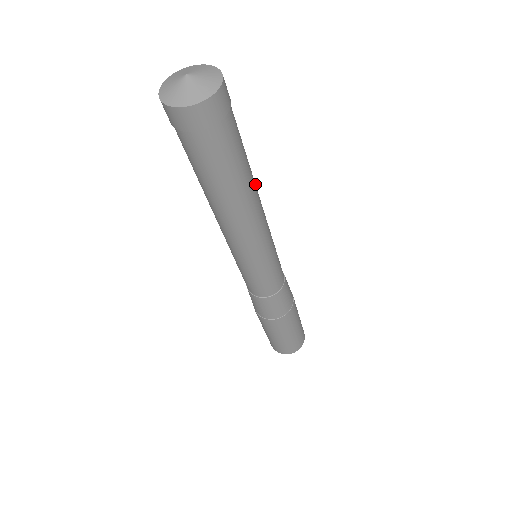
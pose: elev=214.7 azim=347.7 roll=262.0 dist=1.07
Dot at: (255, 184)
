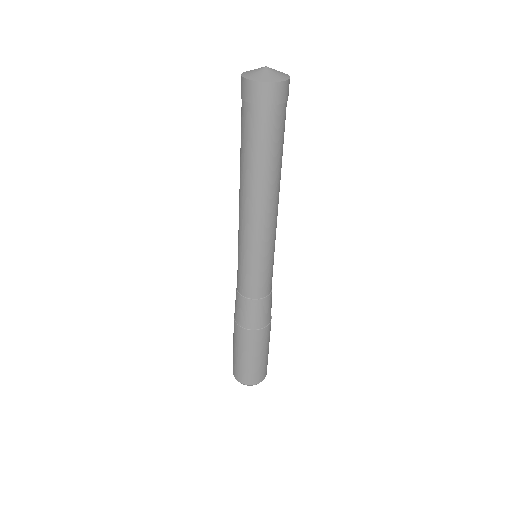
Dot at: (280, 179)
